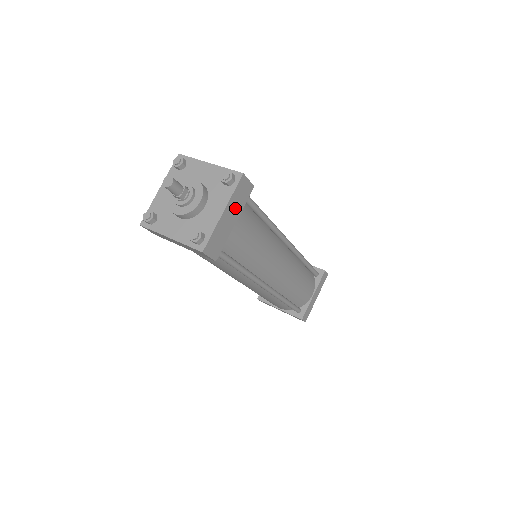
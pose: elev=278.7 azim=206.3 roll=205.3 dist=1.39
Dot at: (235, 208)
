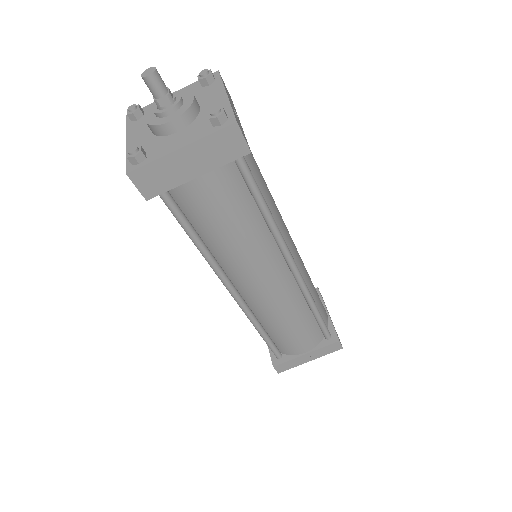
Dot at: (205, 157)
